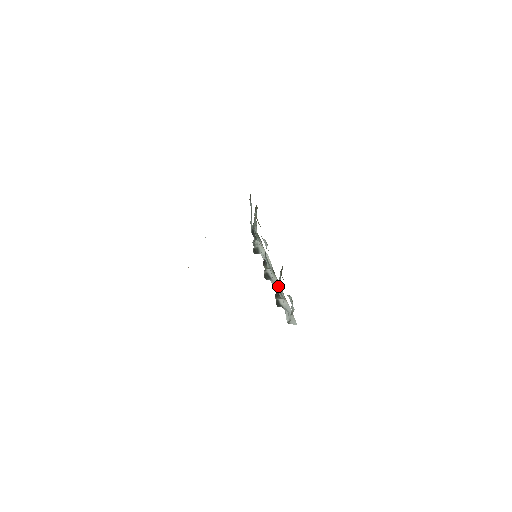
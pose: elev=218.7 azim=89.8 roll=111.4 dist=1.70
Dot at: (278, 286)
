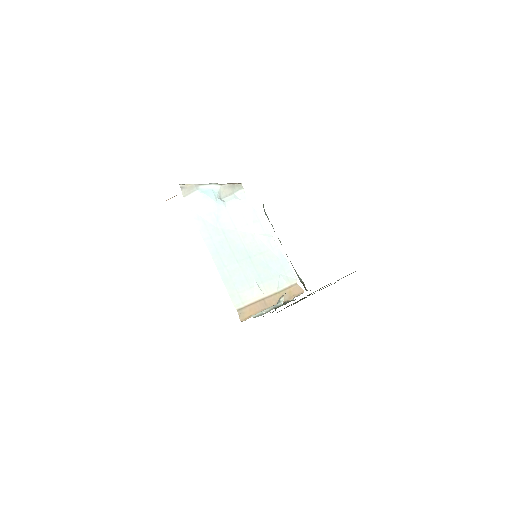
Dot at: occluded
